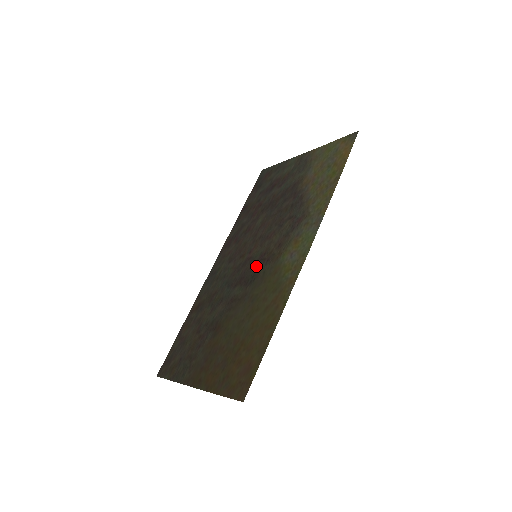
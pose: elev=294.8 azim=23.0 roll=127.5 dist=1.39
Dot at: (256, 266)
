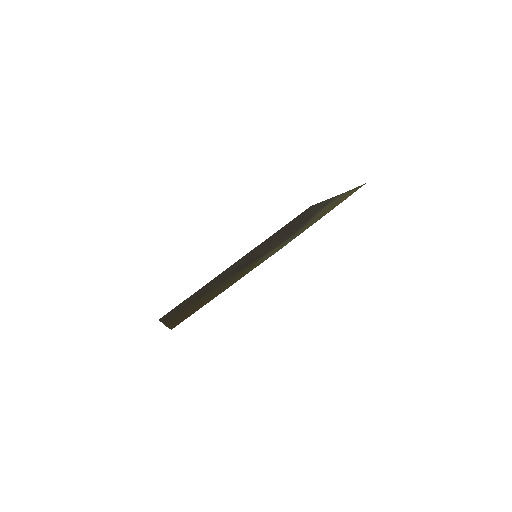
Dot at: (250, 261)
